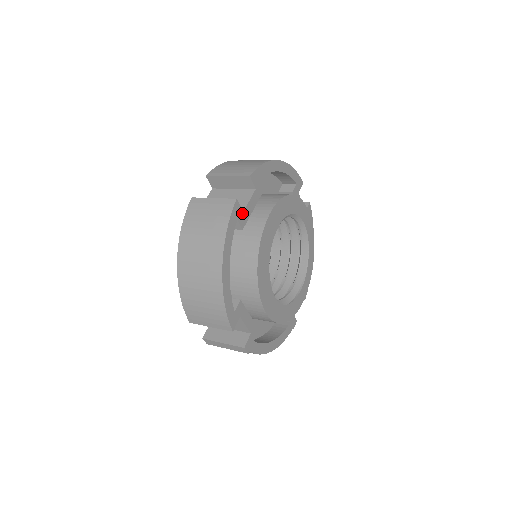
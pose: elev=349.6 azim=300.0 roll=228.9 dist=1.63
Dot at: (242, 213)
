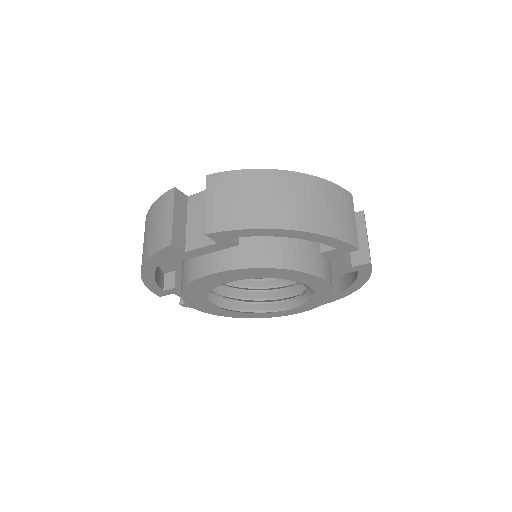
Dot at: (183, 252)
